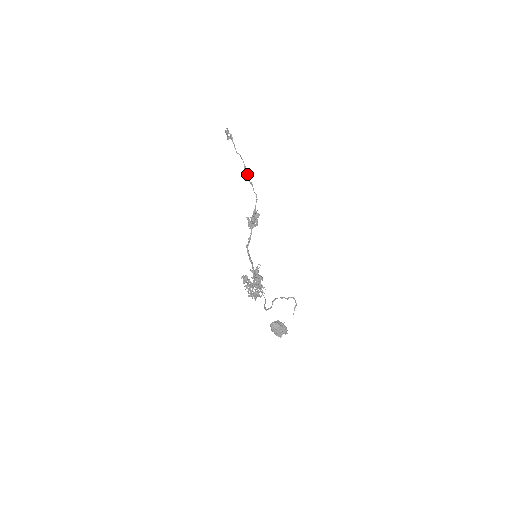
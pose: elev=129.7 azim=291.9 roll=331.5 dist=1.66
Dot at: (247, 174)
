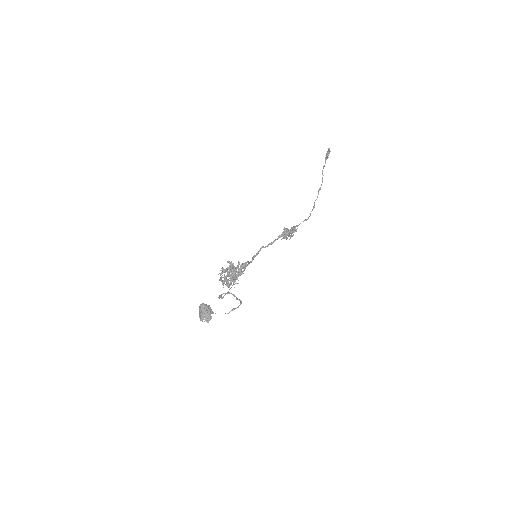
Dot at: (317, 196)
